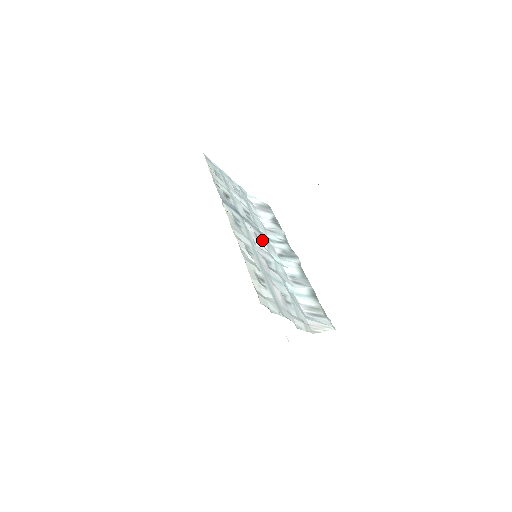
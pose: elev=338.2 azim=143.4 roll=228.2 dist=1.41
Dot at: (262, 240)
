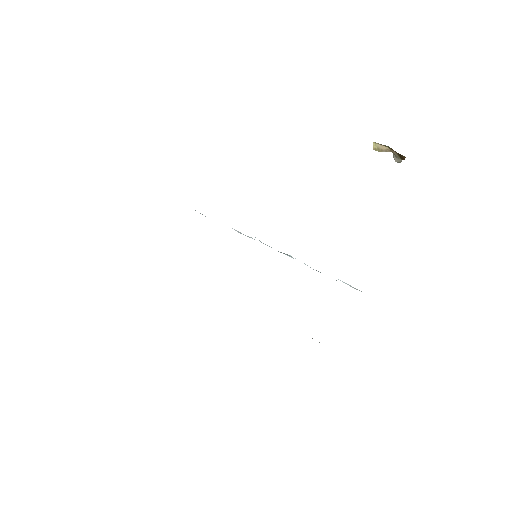
Dot at: occluded
